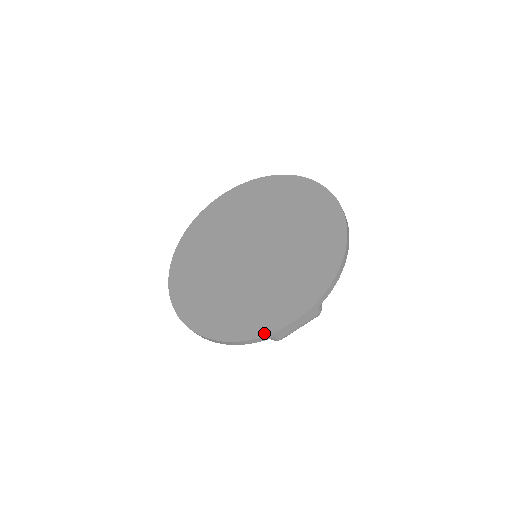
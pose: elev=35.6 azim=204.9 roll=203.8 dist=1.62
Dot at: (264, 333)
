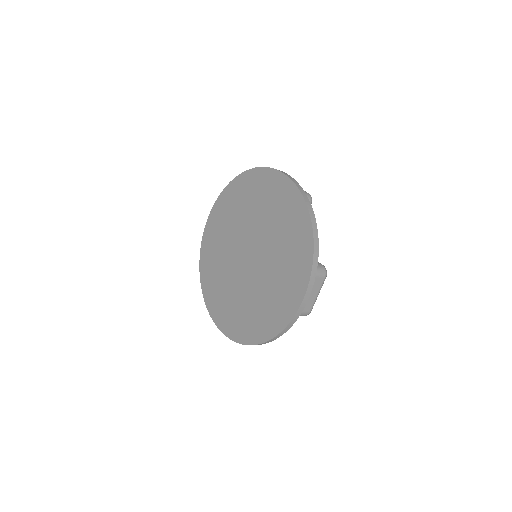
Dot at: (211, 314)
